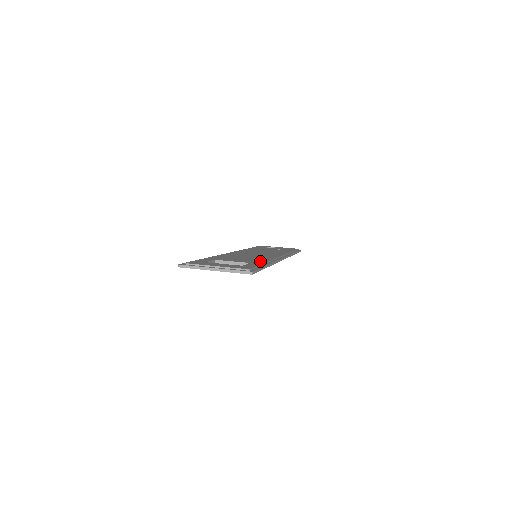
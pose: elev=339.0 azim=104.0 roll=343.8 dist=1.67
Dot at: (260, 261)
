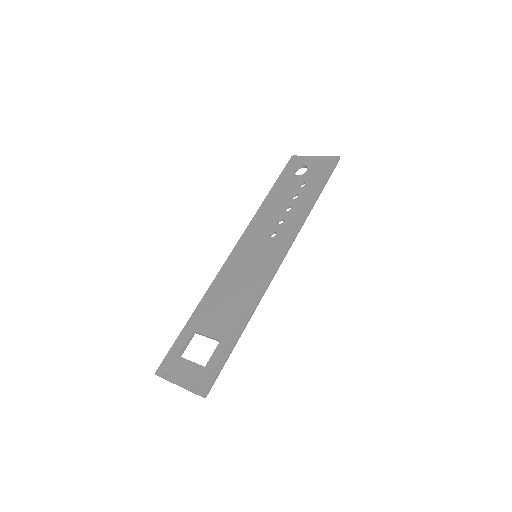
Dot at: (235, 322)
